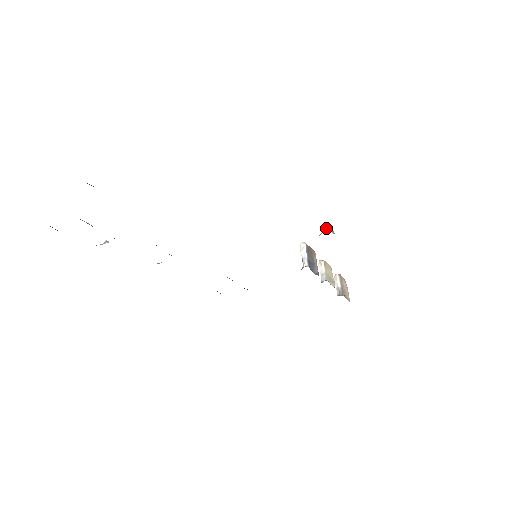
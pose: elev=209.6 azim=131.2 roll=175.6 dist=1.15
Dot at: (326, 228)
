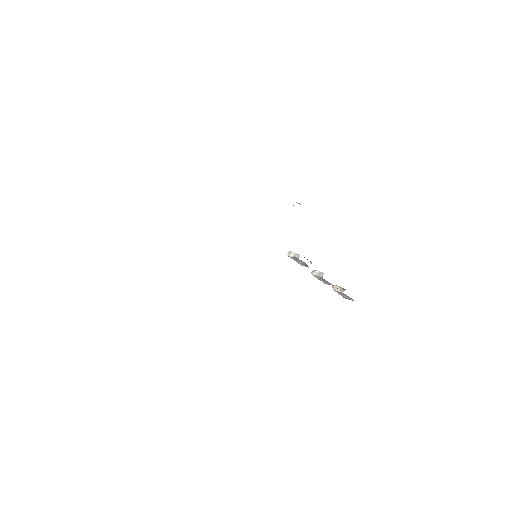
Dot at: occluded
